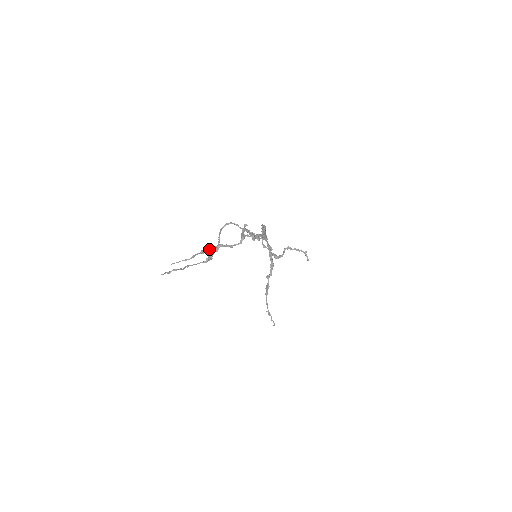
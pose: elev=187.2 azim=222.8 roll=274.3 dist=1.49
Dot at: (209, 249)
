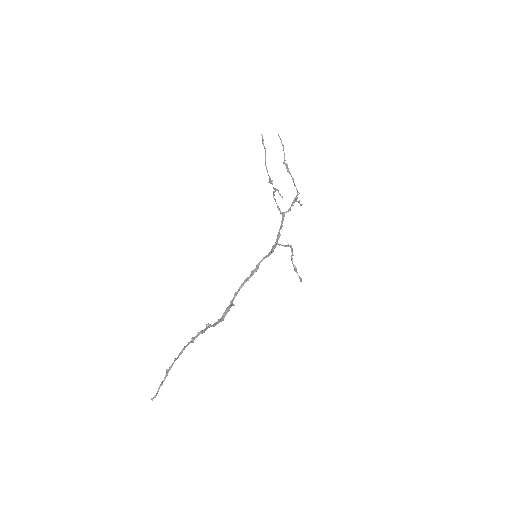
Dot at: occluded
